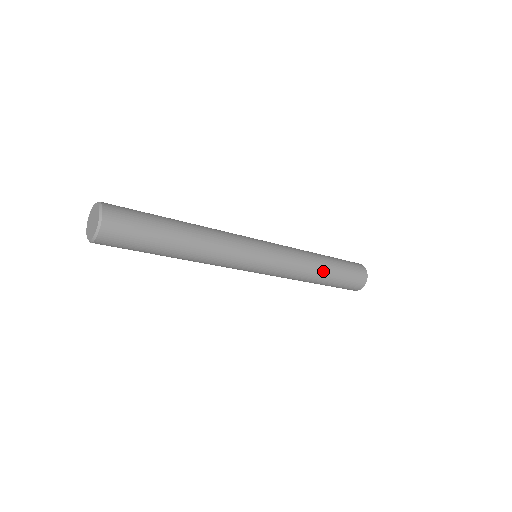
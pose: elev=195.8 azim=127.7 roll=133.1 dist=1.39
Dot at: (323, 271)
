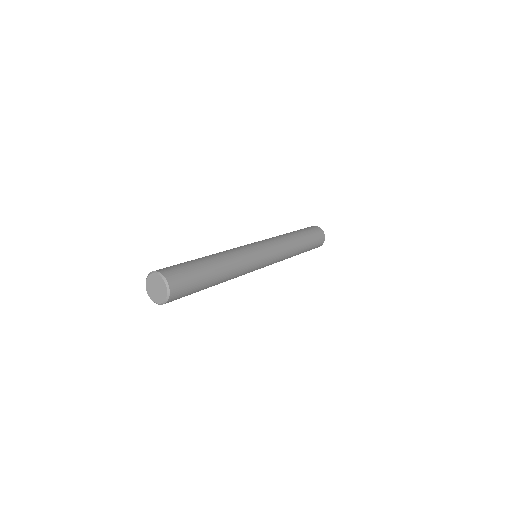
Dot at: (300, 244)
